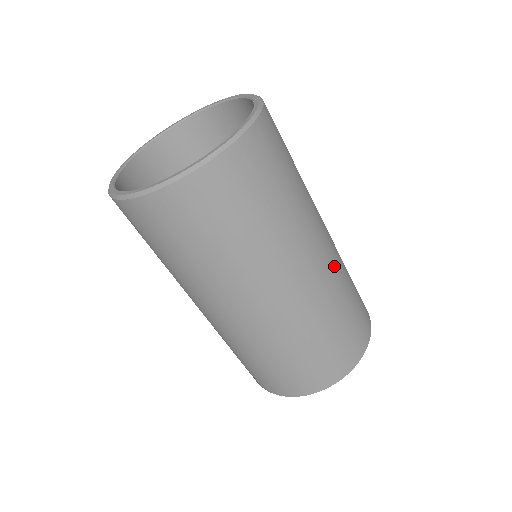
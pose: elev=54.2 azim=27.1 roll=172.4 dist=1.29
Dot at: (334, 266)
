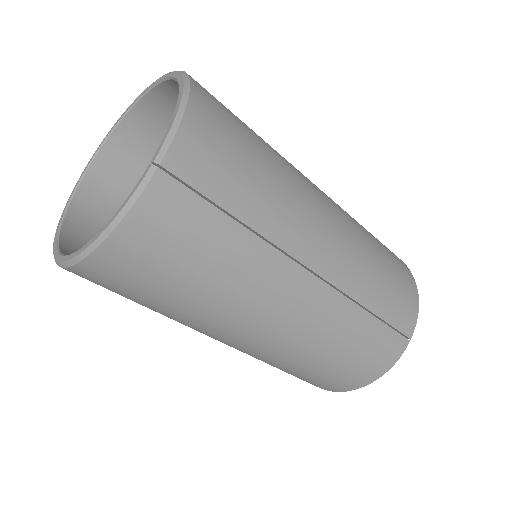
Dot at: (307, 330)
